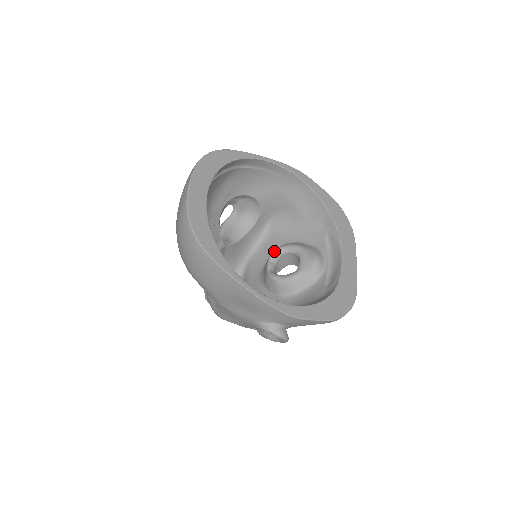
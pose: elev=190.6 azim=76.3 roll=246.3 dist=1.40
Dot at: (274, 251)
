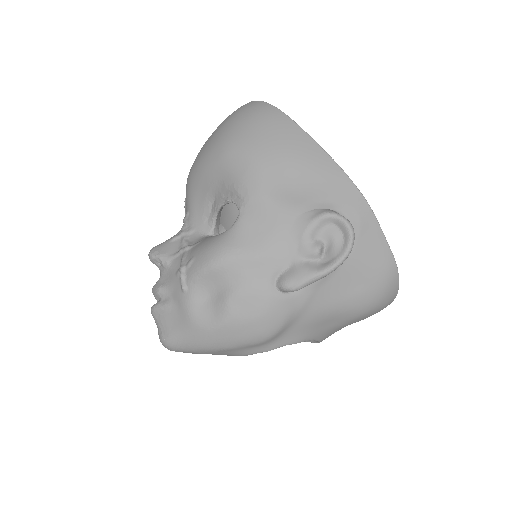
Dot at: occluded
